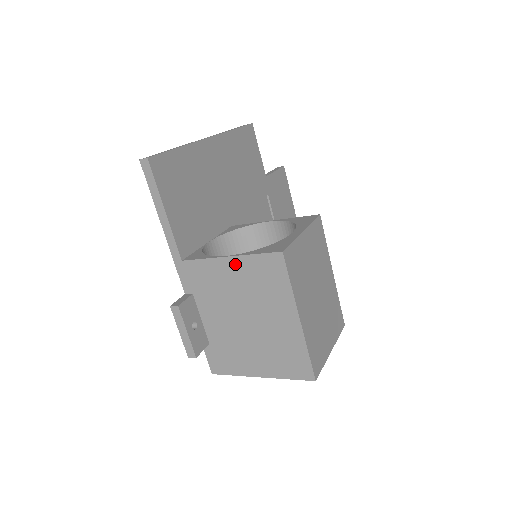
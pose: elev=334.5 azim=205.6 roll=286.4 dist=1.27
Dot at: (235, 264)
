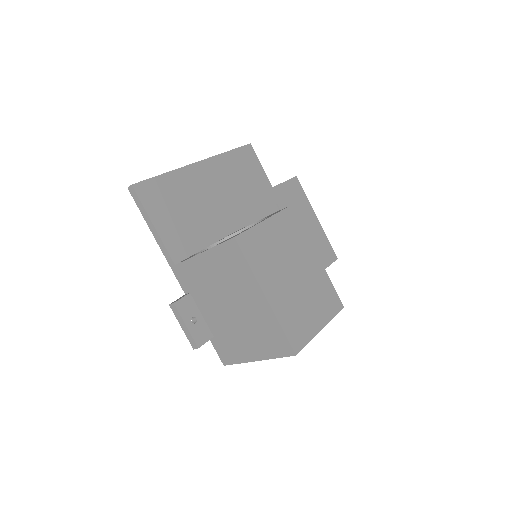
Dot at: (208, 258)
